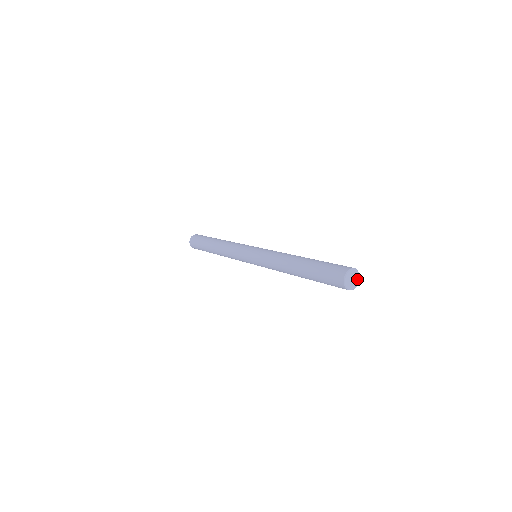
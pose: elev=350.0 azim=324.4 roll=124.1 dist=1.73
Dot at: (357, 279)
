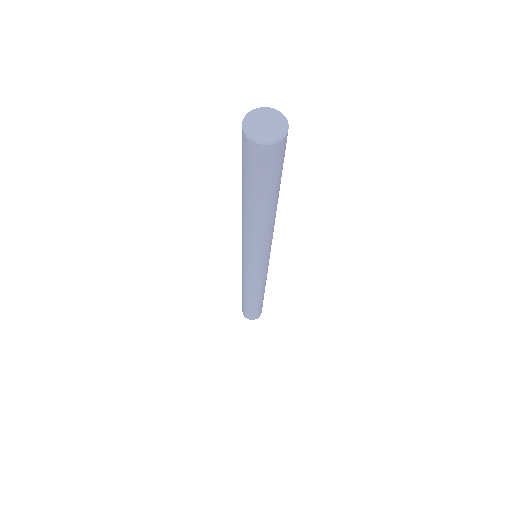
Dot at: (273, 135)
